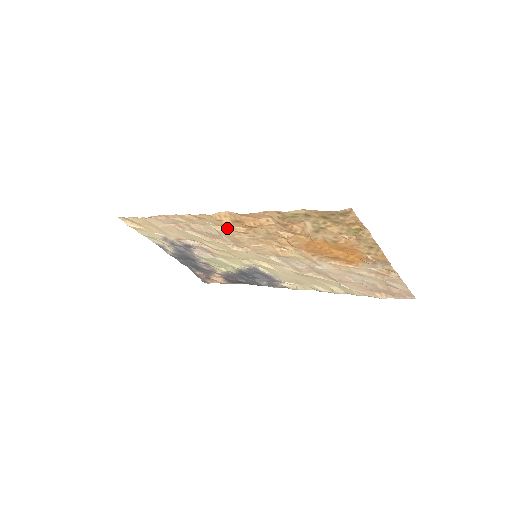
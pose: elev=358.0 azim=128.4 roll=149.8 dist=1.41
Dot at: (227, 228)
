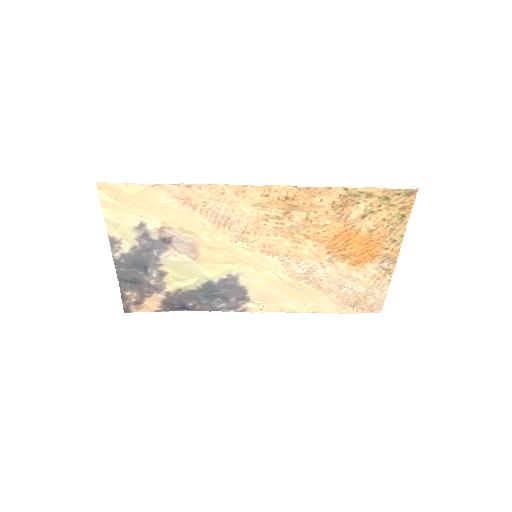
Dot at: (259, 210)
